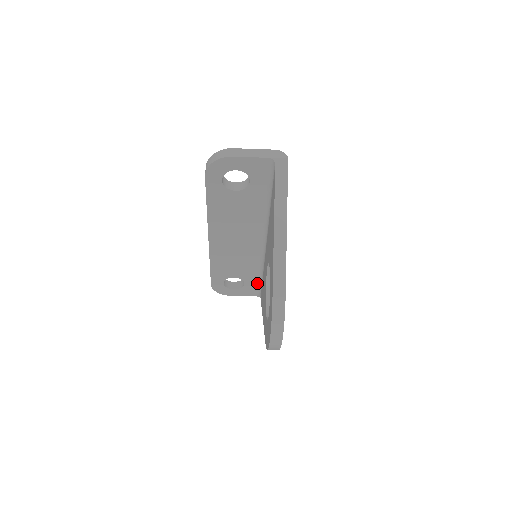
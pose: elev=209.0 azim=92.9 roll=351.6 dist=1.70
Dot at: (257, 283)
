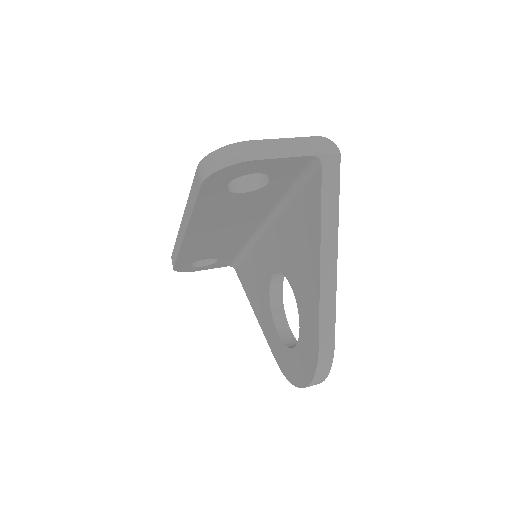
Dot at: (234, 258)
